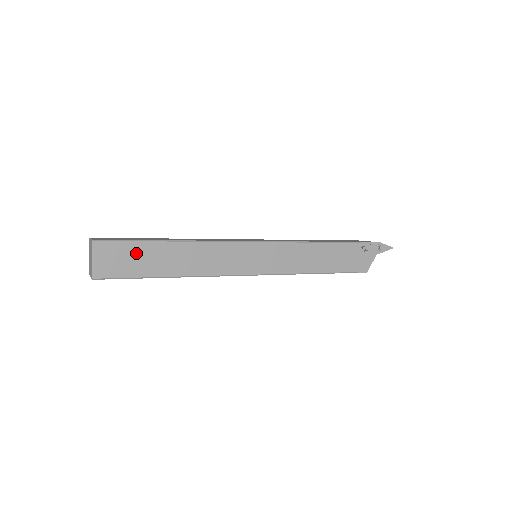
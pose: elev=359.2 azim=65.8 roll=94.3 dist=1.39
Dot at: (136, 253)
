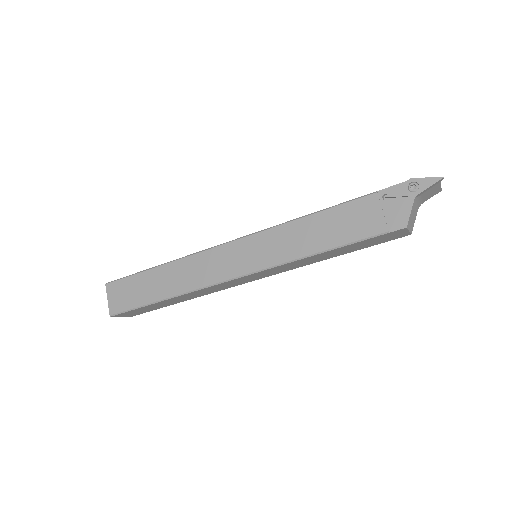
Dot at: (135, 285)
